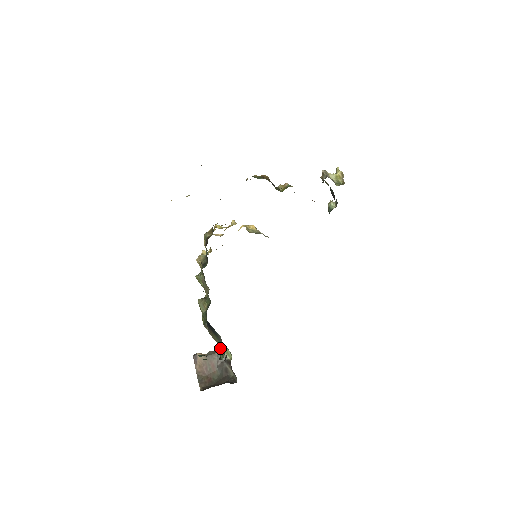
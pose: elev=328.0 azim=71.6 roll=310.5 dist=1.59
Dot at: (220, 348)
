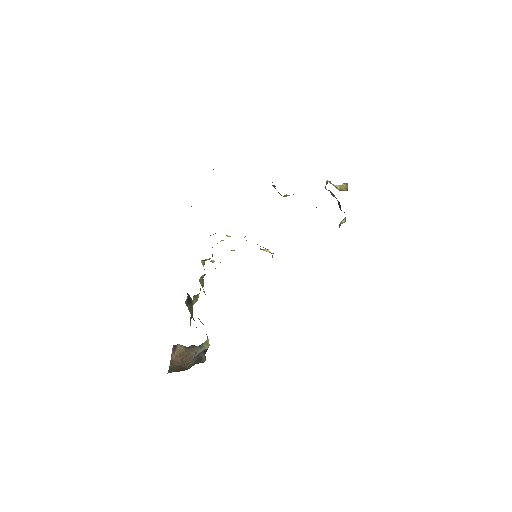
Dot at: (191, 315)
